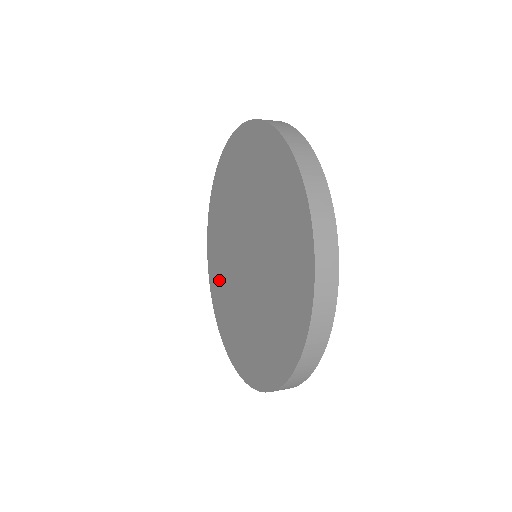
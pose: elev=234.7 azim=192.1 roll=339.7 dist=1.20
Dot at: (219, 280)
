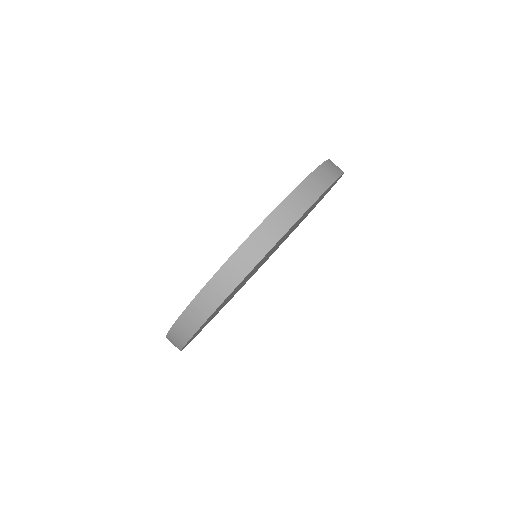
Dot at: occluded
